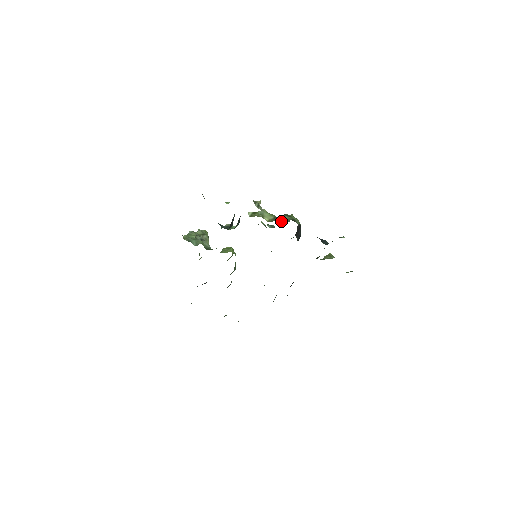
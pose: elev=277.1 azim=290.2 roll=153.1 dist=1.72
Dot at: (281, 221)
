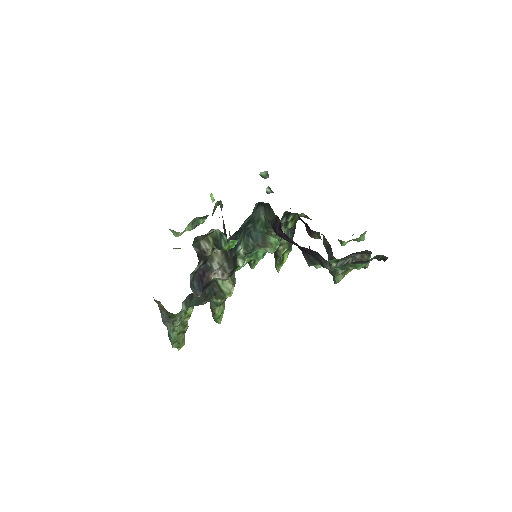
Dot at: occluded
